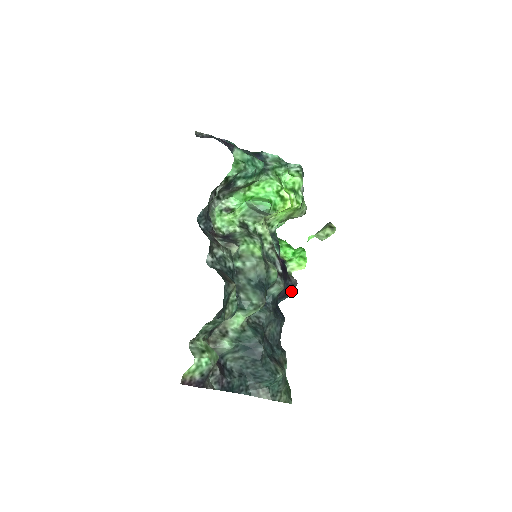
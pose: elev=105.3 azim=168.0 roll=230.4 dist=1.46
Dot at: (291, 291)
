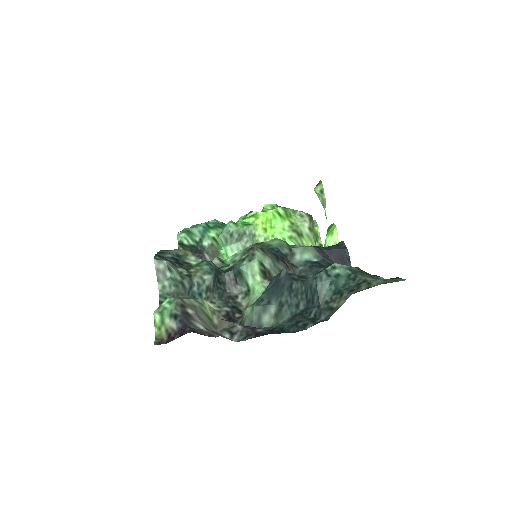
Dot at: (341, 250)
